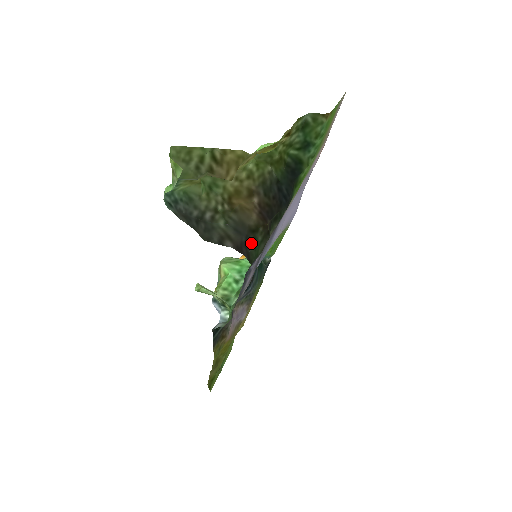
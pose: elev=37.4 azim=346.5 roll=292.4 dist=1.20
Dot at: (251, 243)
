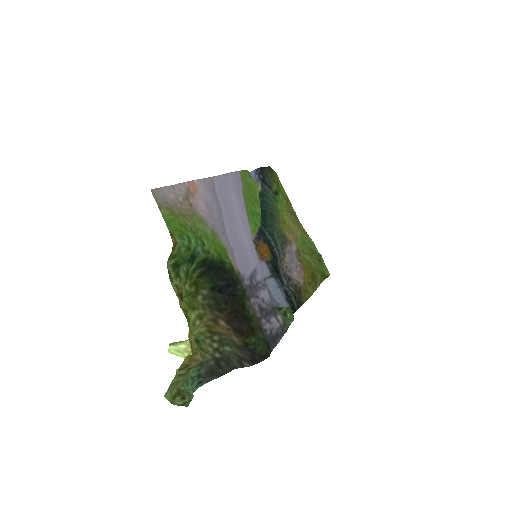
Dot at: (253, 348)
